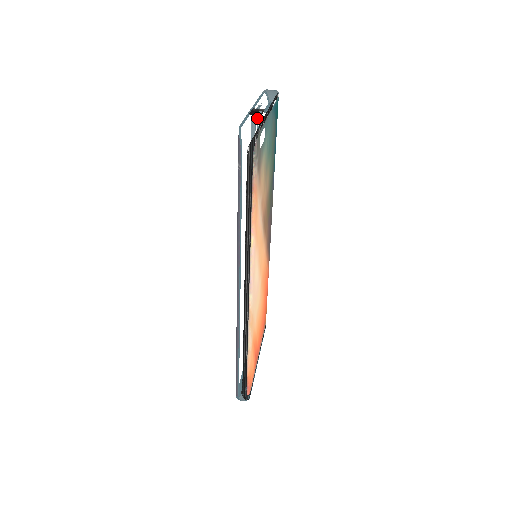
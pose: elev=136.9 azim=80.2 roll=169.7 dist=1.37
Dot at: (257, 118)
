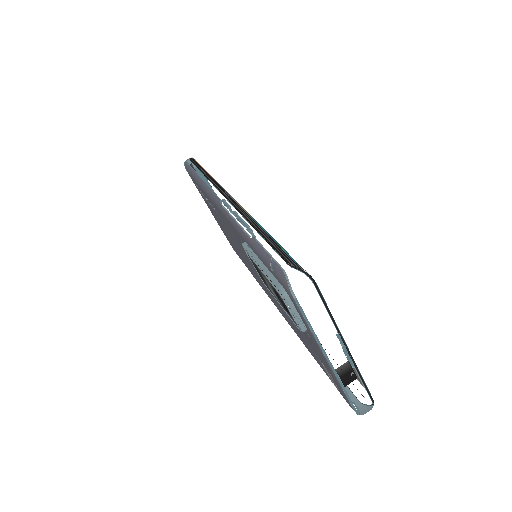
Dot at: occluded
